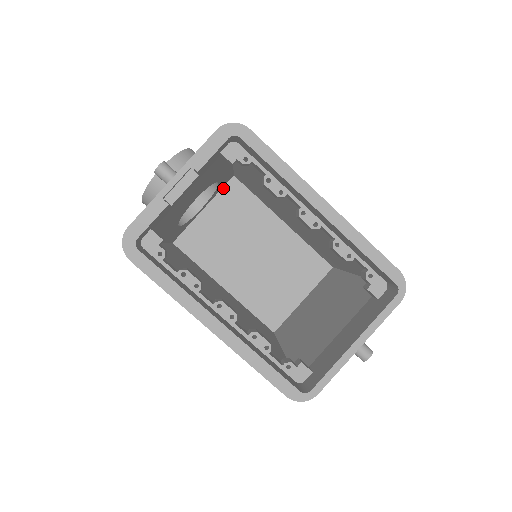
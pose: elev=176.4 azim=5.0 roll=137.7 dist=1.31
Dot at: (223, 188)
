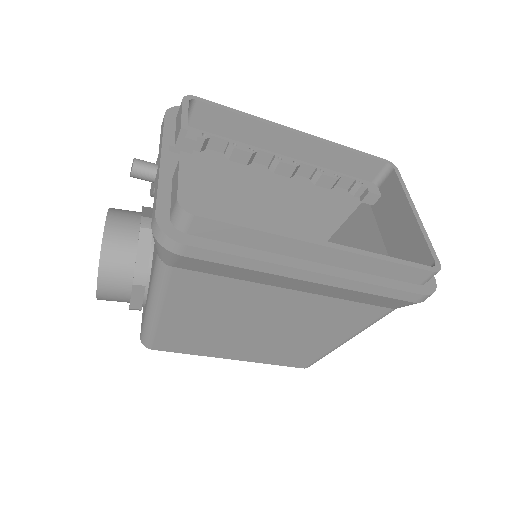
Dot at: occluded
